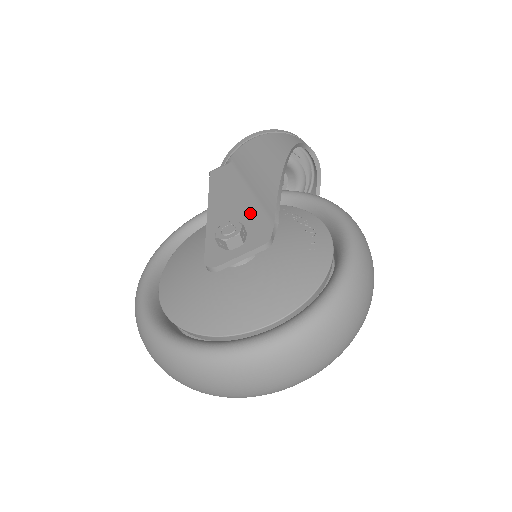
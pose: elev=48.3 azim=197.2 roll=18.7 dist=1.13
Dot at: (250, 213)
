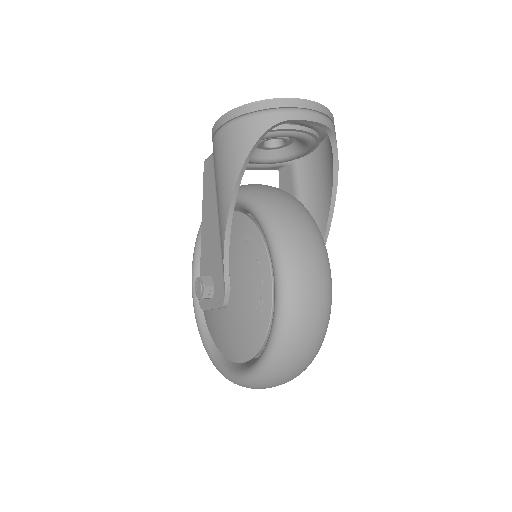
Dot at: (217, 259)
